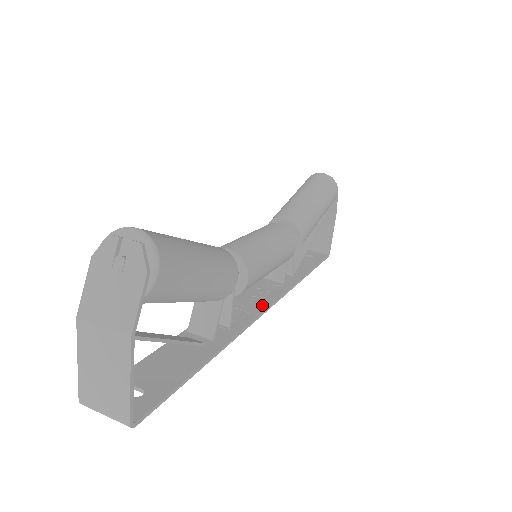
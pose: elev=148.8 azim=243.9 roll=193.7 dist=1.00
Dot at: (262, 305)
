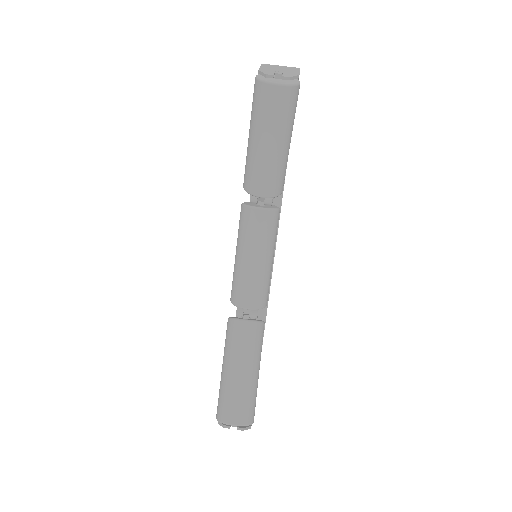
Dot at: occluded
